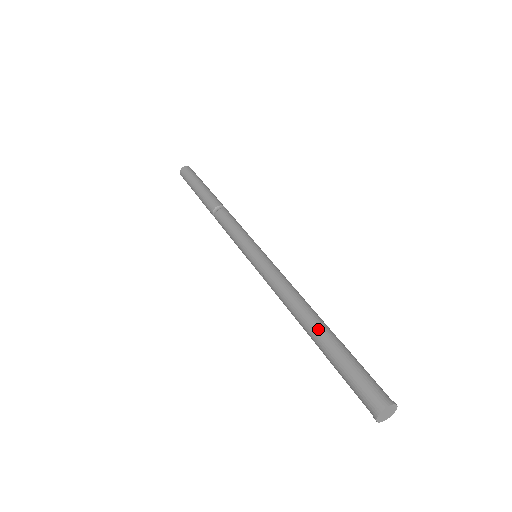
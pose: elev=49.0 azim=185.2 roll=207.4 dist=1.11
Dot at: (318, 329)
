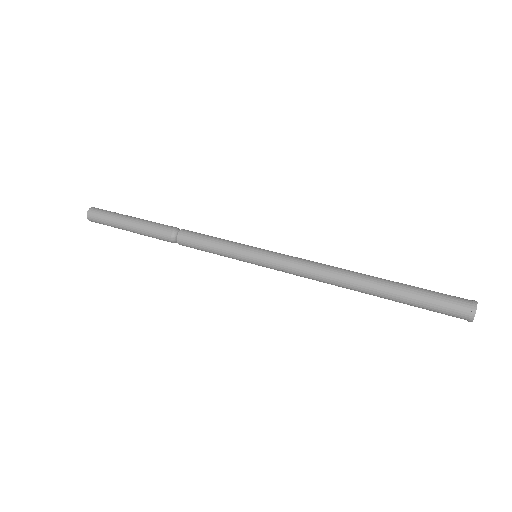
Dot at: (375, 287)
